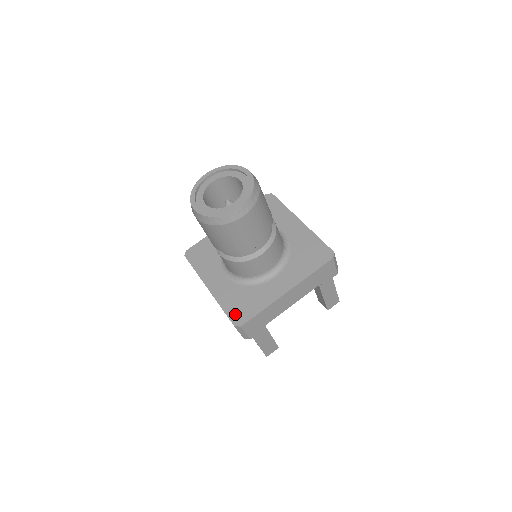
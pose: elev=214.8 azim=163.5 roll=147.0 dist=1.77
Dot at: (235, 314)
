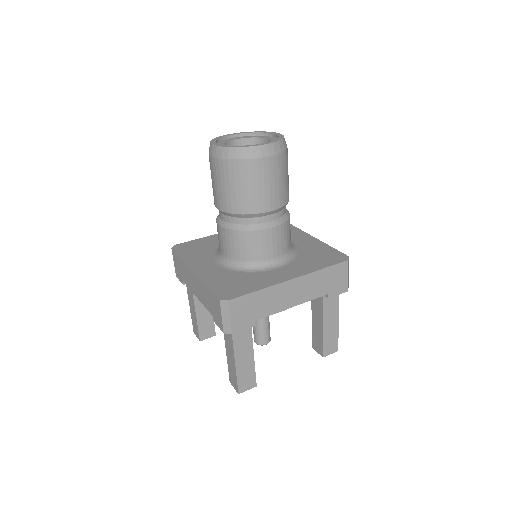
Dot at: (223, 290)
